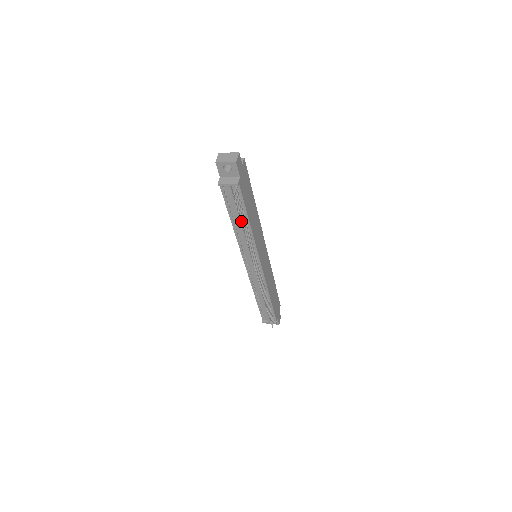
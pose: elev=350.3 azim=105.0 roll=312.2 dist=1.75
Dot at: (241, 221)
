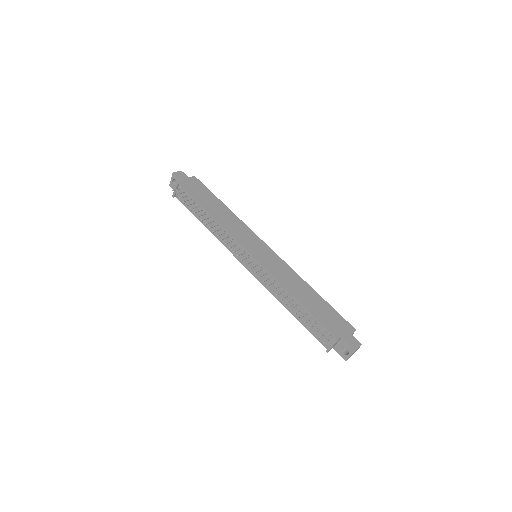
Dot at: occluded
